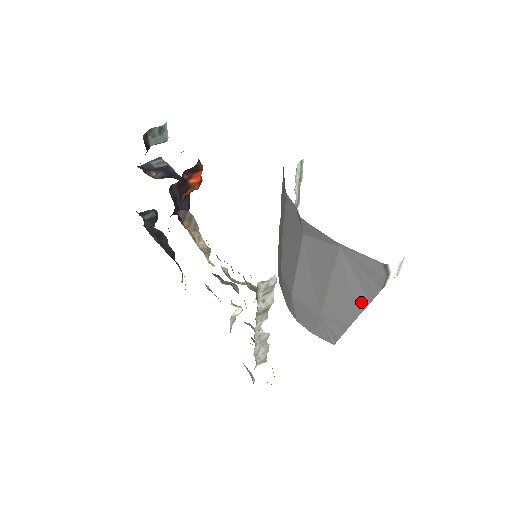
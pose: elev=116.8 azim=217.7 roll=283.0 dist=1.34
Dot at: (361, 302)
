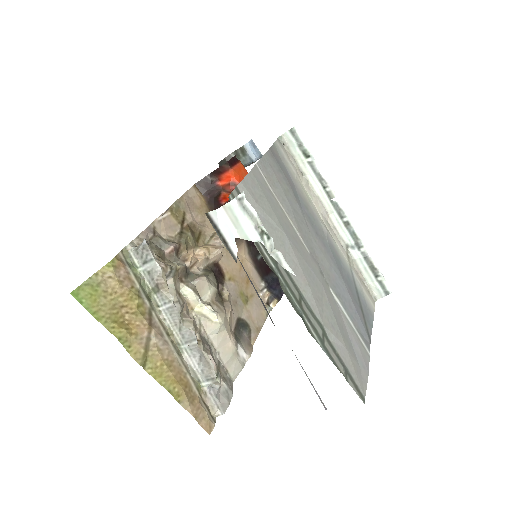
Dot at: (262, 302)
